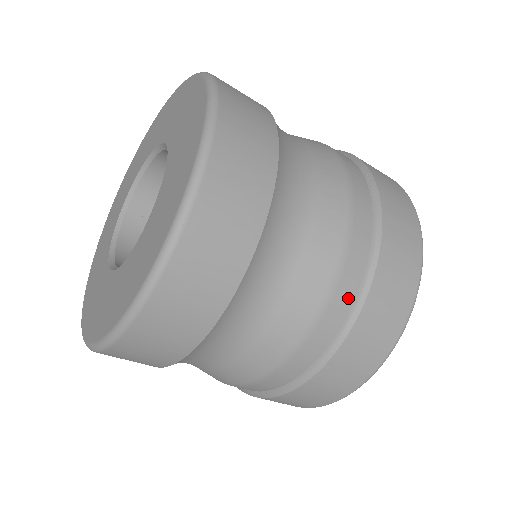
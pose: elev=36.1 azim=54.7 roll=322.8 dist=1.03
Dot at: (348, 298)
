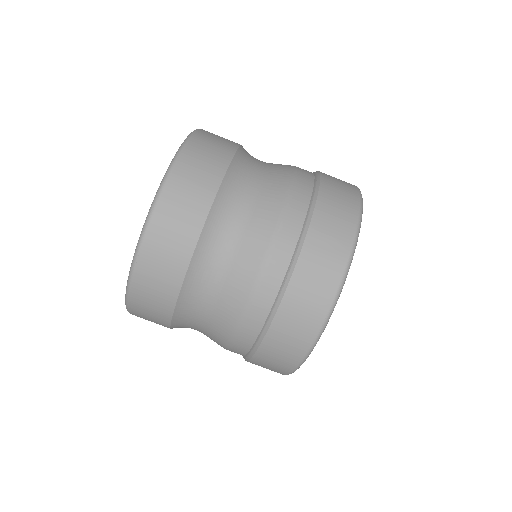
Dot at: (309, 175)
